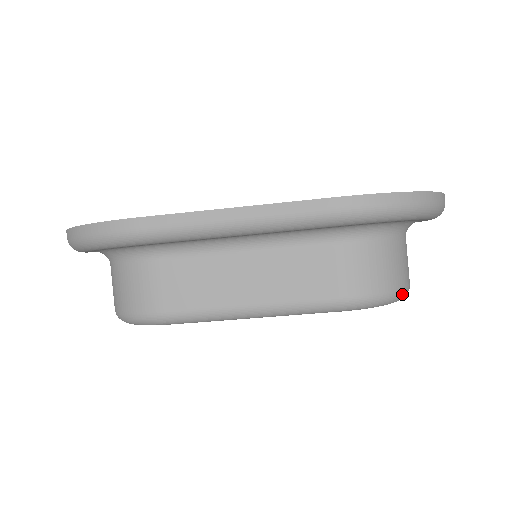
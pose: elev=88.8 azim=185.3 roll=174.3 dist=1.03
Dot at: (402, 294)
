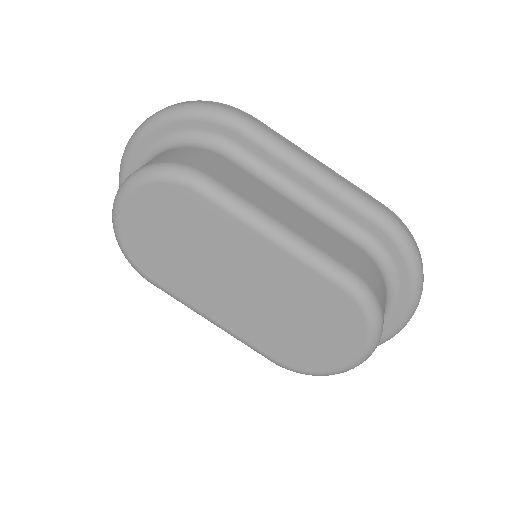
Dot at: (381, 328)
